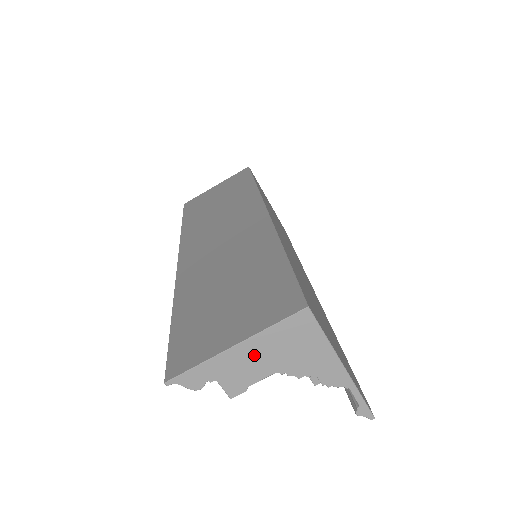
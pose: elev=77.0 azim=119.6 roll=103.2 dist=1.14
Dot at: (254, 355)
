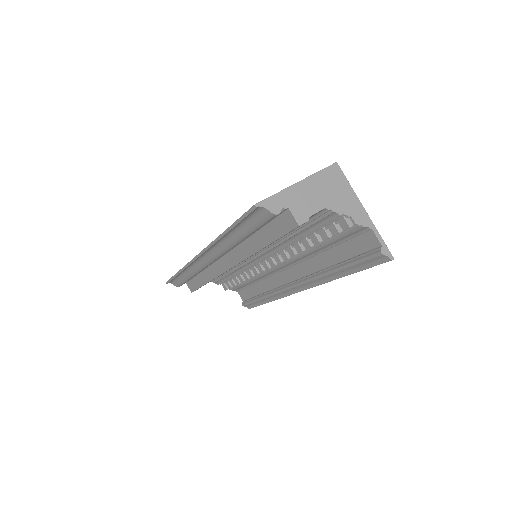
Dot at: (311, 191)
